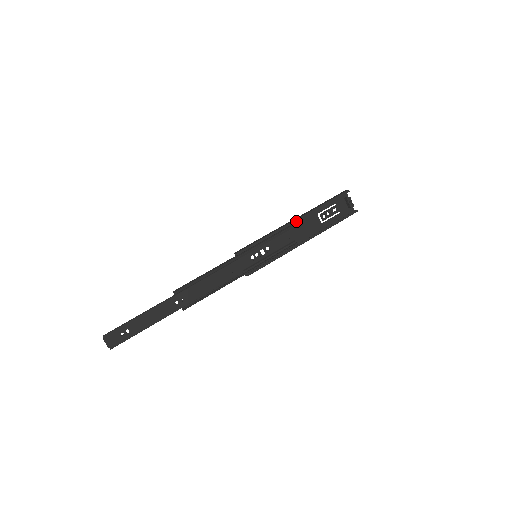
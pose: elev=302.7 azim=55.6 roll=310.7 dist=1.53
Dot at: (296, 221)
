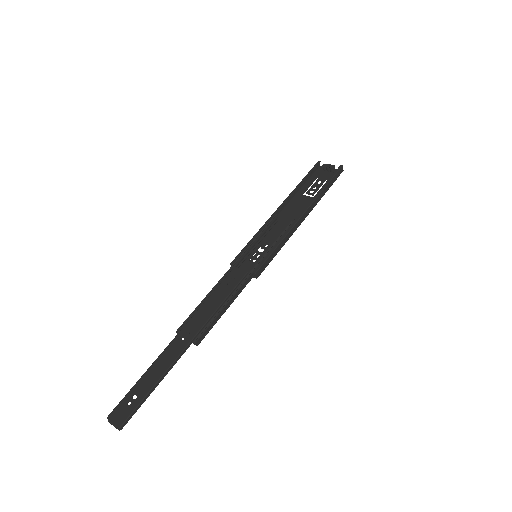
Dot at: (279, 208)
